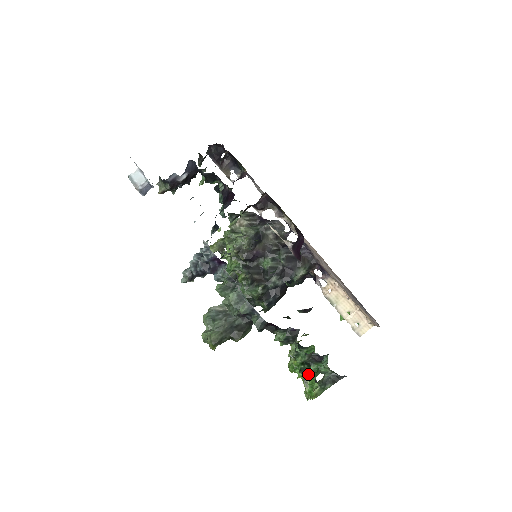
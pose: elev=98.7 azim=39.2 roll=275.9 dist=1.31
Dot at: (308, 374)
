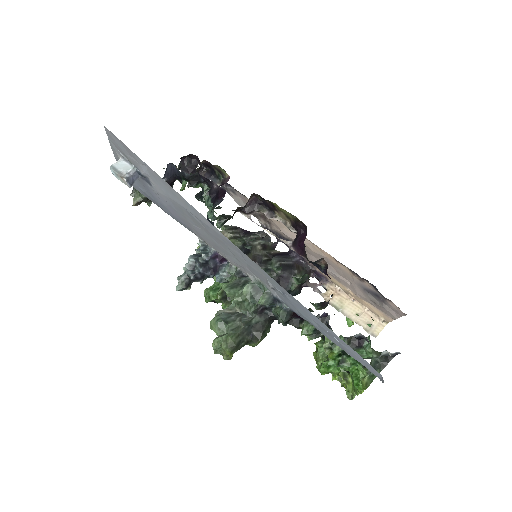
Dot at: (349, 366)
